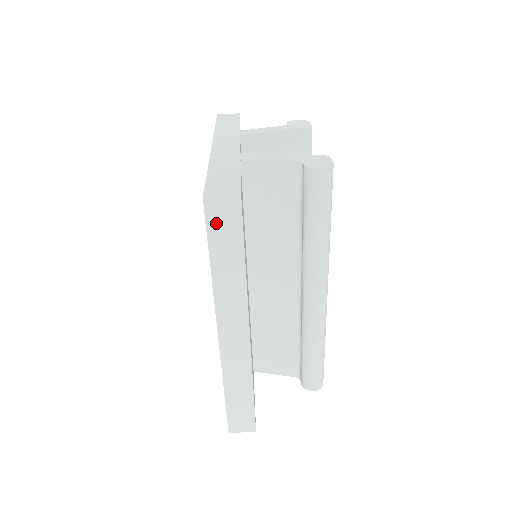
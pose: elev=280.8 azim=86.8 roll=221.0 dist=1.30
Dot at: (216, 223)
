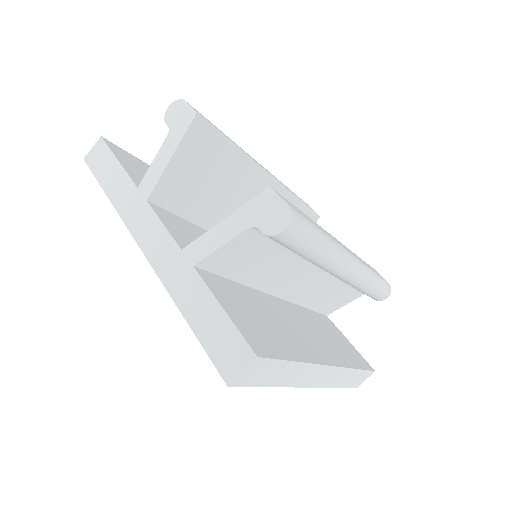
Dot at: (253, 379)
